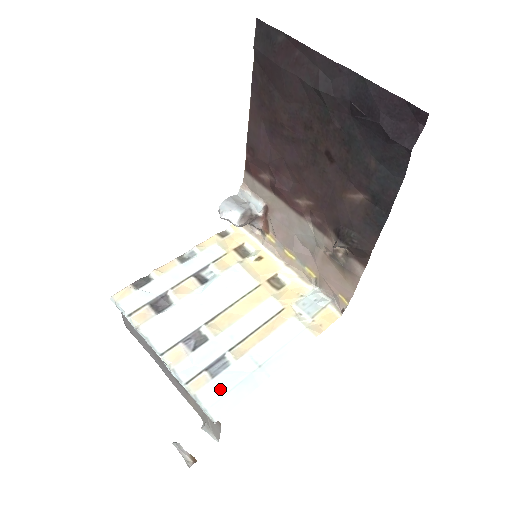
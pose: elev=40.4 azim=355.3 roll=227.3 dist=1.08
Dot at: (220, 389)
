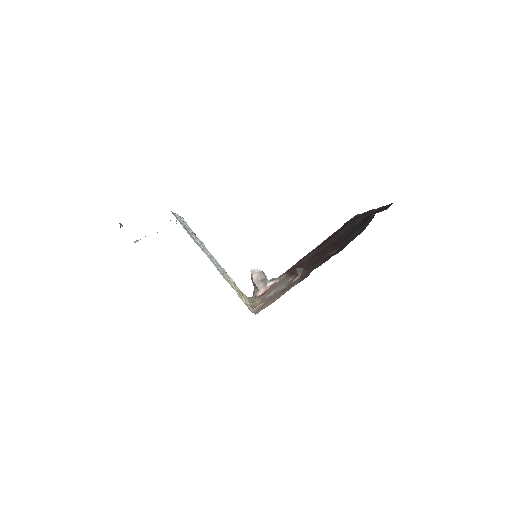
Dot at: occluded
